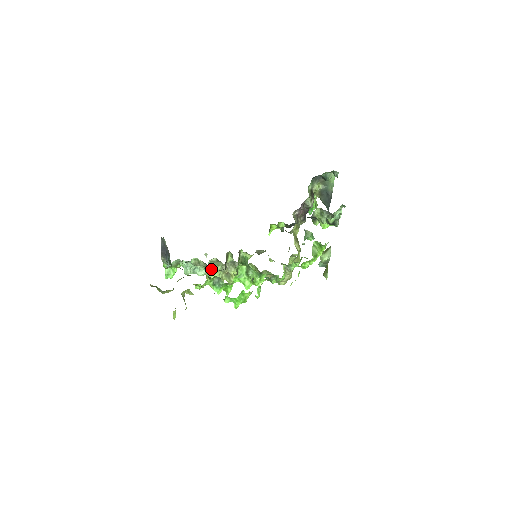
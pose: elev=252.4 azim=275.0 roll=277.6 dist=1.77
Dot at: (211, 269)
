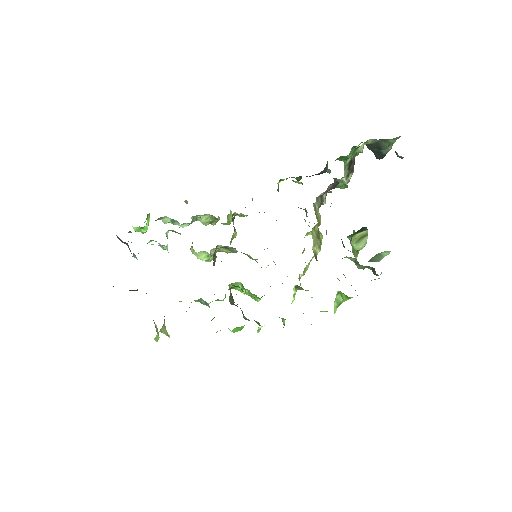
Dot at: (196, 218)
